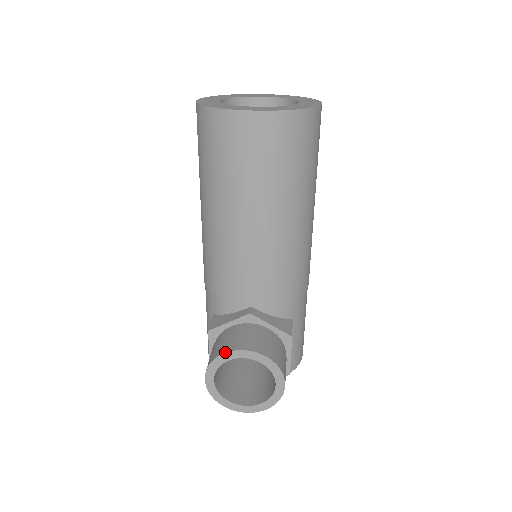
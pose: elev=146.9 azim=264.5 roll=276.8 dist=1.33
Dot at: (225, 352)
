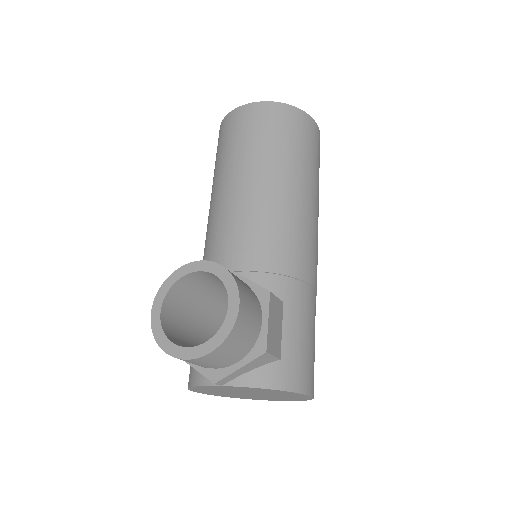
Dot at: occluded
